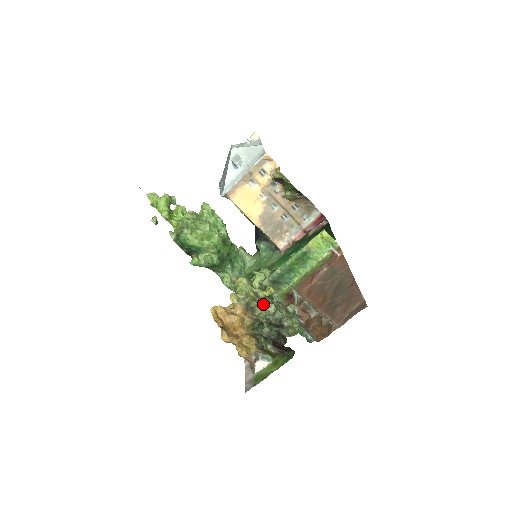
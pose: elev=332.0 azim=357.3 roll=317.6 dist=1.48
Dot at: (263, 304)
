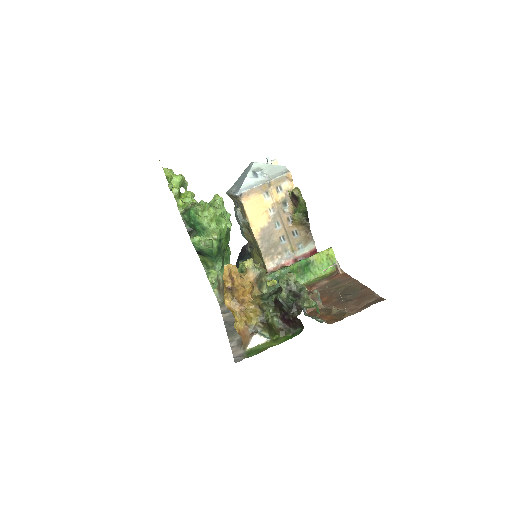
Dot at: occluded
